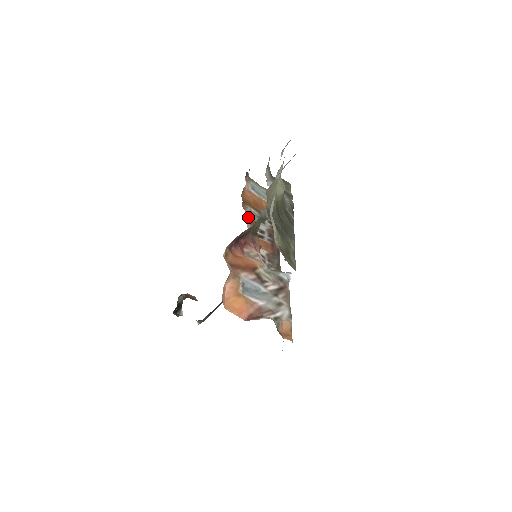
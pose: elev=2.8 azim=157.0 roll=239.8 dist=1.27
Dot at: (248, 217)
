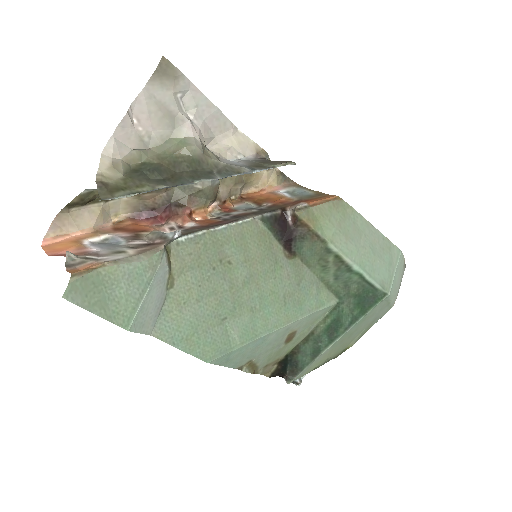
Dot at: (226, 207)
